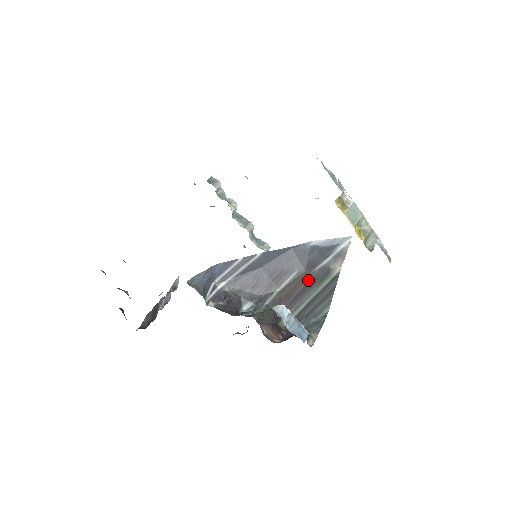
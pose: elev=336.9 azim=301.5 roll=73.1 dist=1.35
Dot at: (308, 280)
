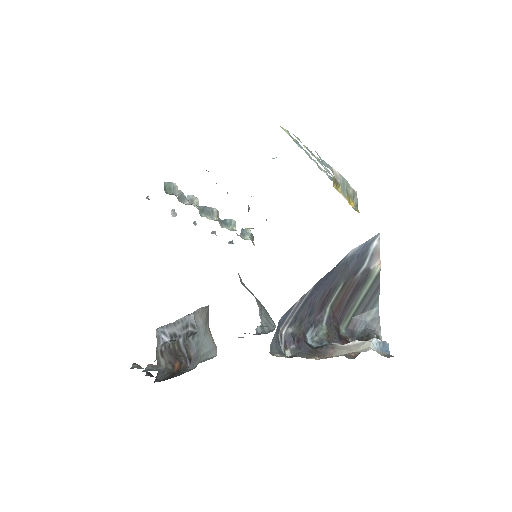
Dot at: (354, 287)
